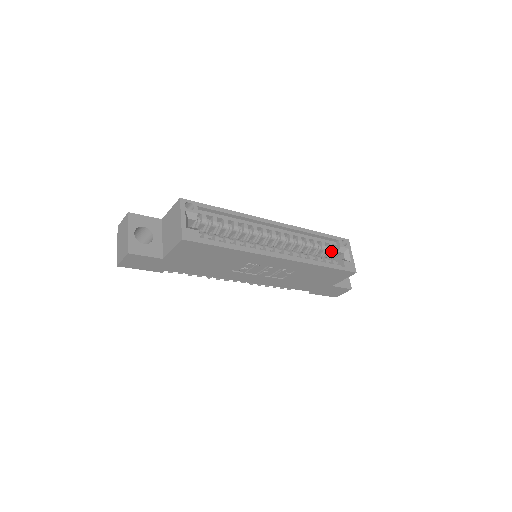
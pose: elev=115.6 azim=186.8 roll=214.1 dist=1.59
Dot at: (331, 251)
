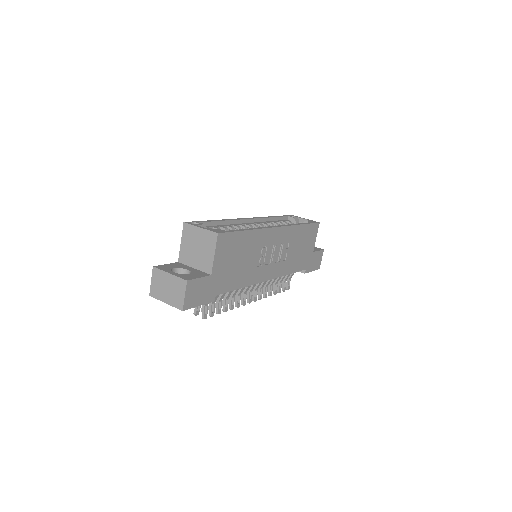
Dot at: occluded
